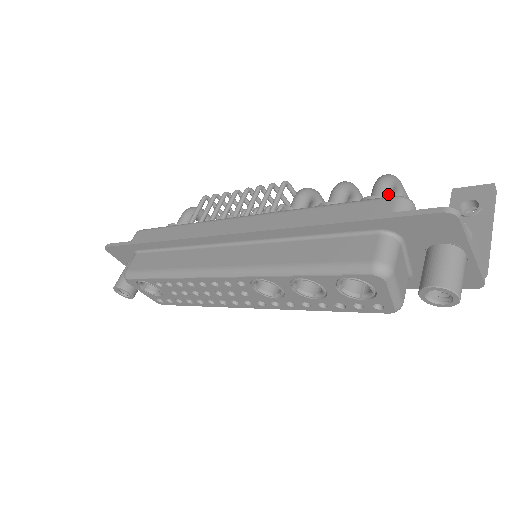
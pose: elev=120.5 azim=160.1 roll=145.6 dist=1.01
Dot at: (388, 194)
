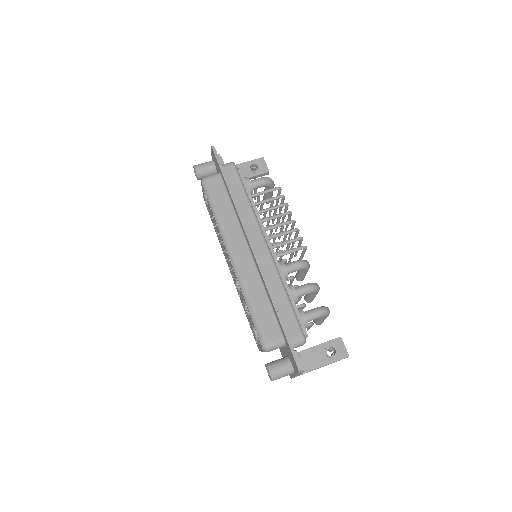
Dot at: (314, 319)
